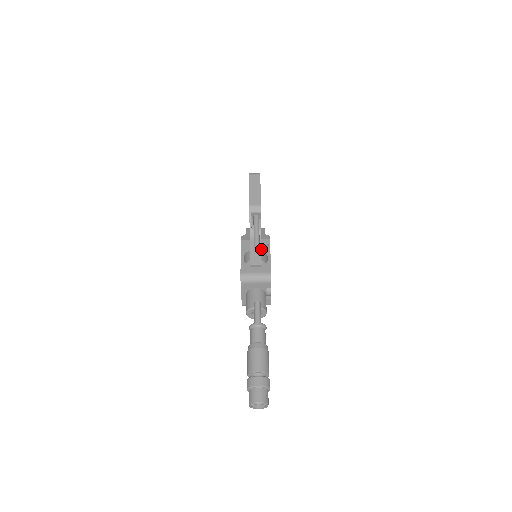
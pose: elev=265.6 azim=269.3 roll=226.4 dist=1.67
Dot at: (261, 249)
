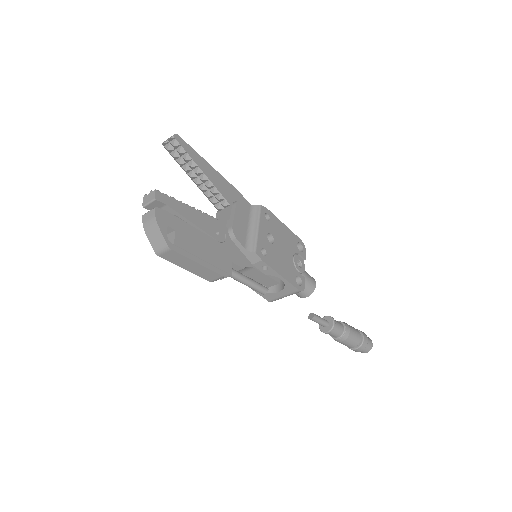
Dot at: (264, 275)
